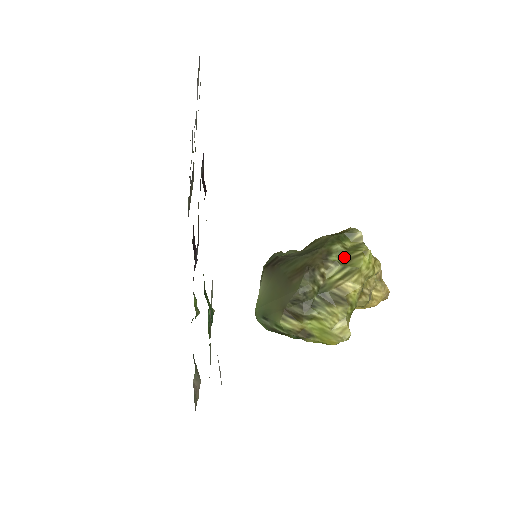
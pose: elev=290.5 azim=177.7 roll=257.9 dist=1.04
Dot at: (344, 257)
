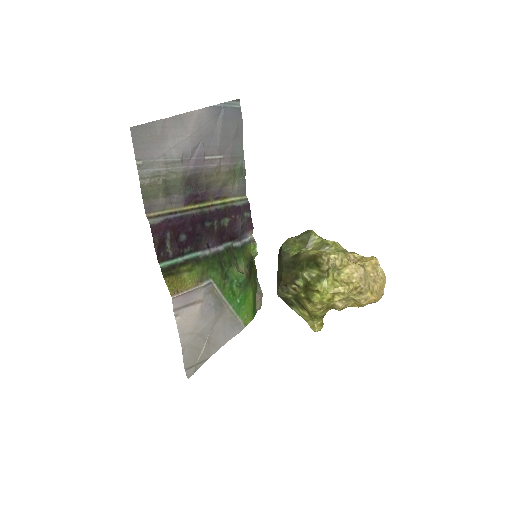
Dot at: (306, 285)
